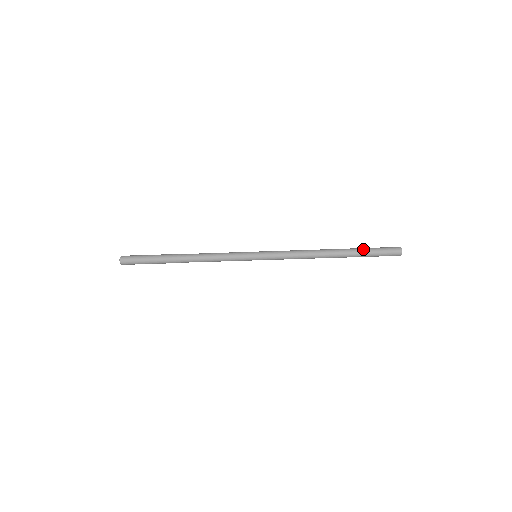
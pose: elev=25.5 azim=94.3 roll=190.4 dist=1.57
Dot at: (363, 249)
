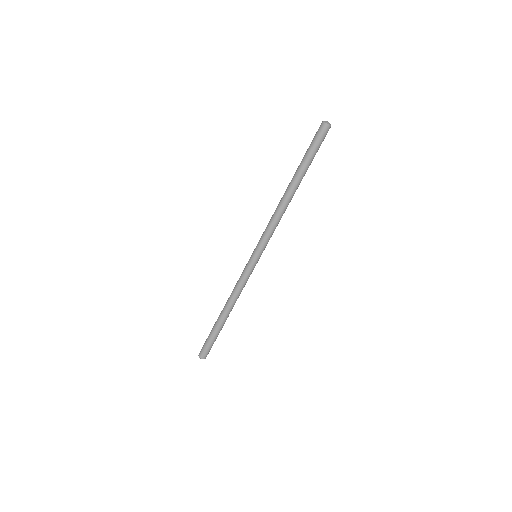
Dot at: (302, 159)
